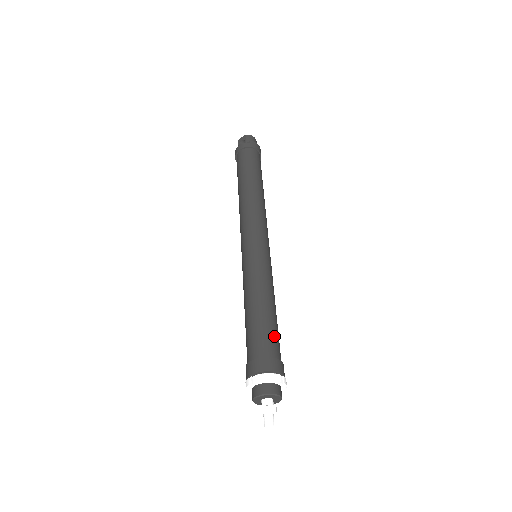
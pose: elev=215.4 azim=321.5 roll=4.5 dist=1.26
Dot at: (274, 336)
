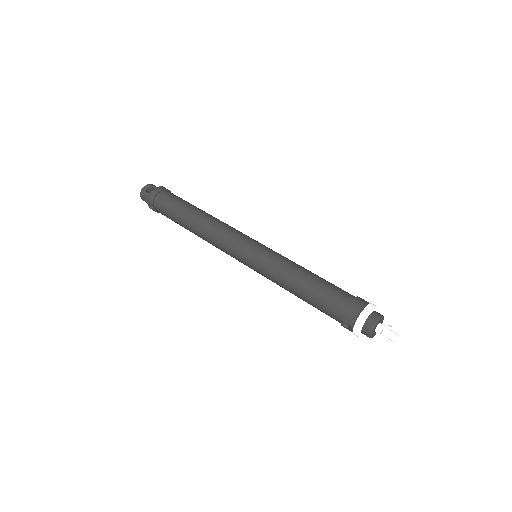
Dot at: occluded
